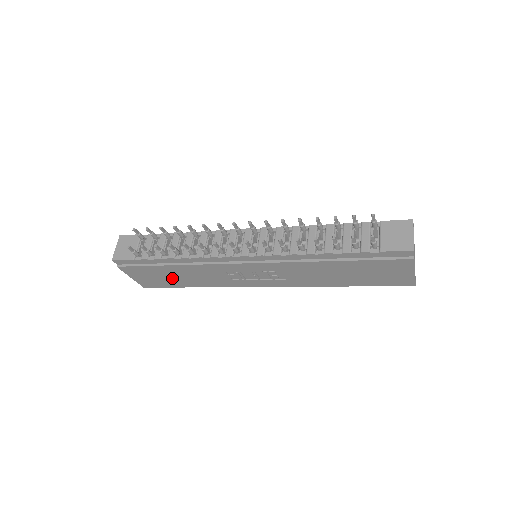
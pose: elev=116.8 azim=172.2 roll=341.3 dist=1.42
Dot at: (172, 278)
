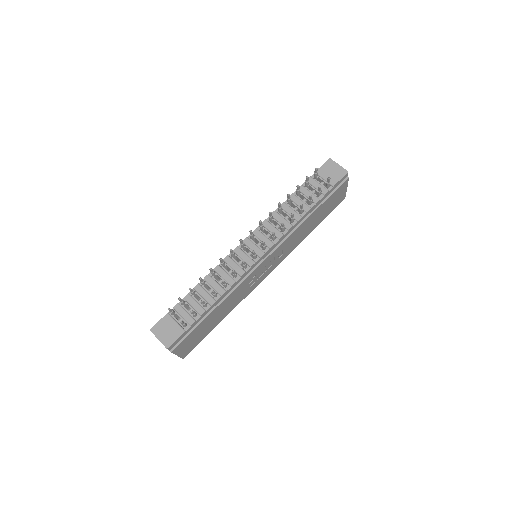
Dot at: (209, 325)
